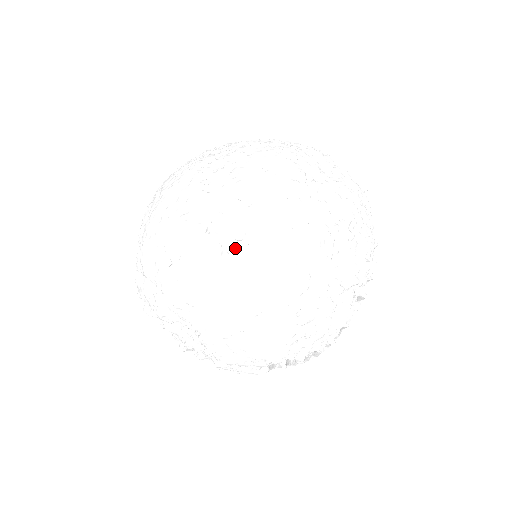
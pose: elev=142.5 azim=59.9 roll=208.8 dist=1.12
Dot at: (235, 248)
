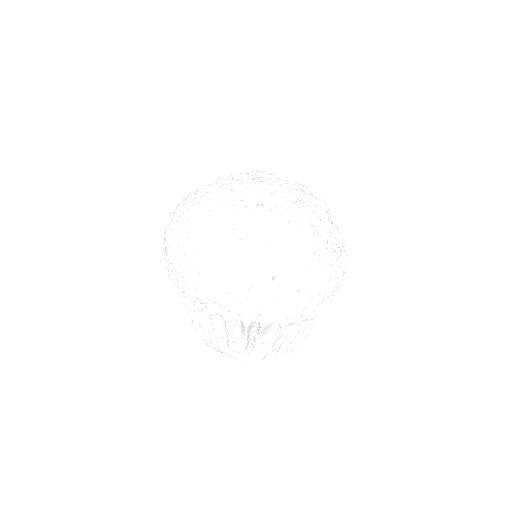
Dot at: (285, 213)
